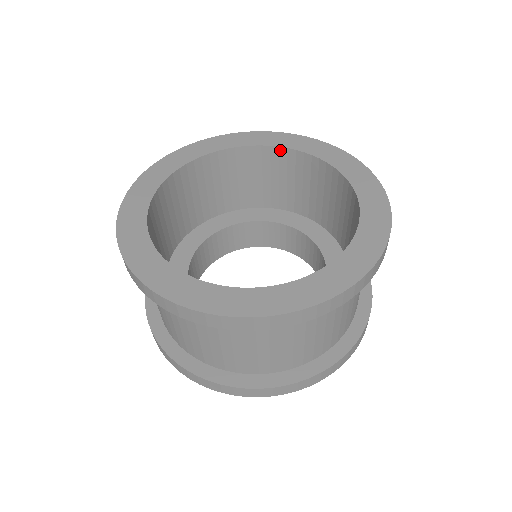
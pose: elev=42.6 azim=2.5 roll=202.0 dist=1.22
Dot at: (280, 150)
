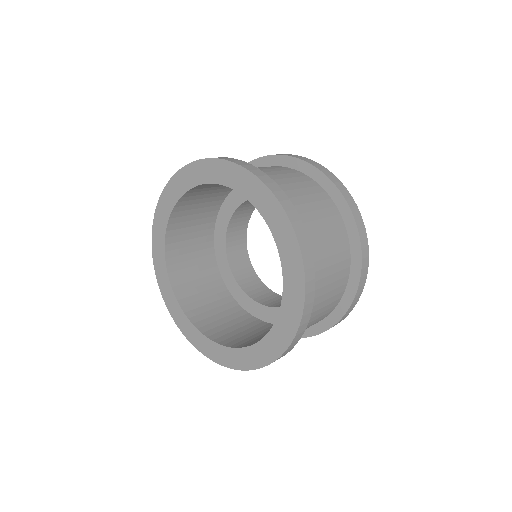
Dot at: (238, 190)
